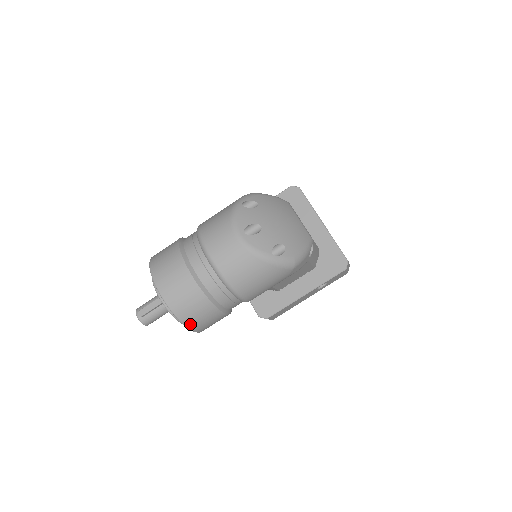
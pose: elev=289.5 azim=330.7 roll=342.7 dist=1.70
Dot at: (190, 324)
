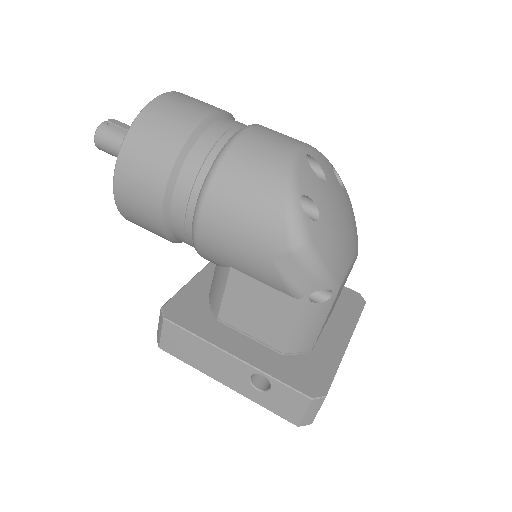
Dot at: (129, 147)
